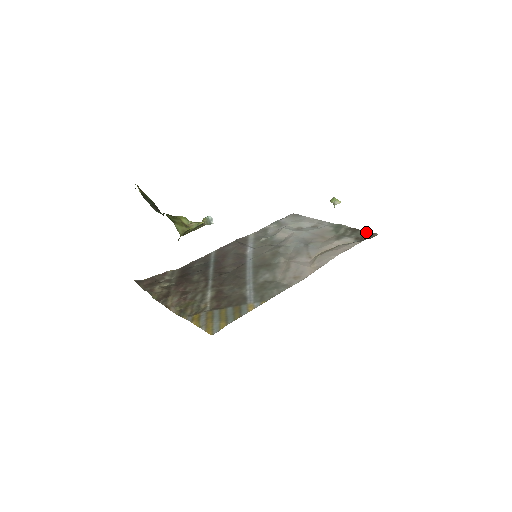
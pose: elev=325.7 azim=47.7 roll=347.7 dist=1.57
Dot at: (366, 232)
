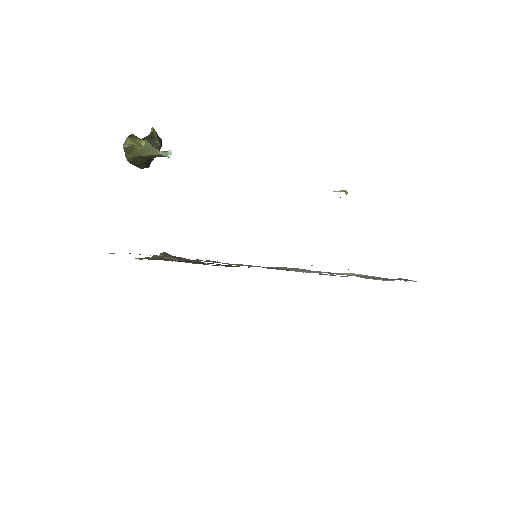
Dot at: occluded
